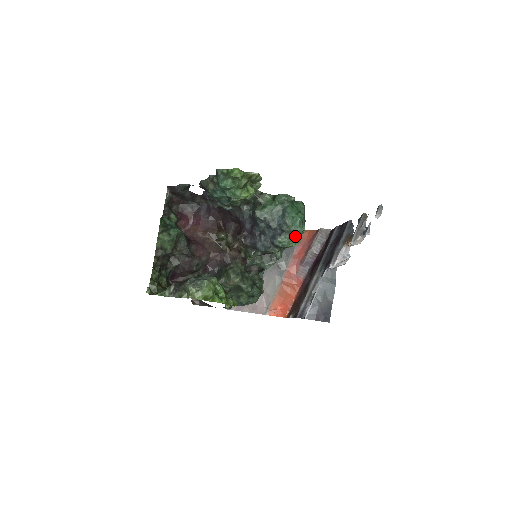
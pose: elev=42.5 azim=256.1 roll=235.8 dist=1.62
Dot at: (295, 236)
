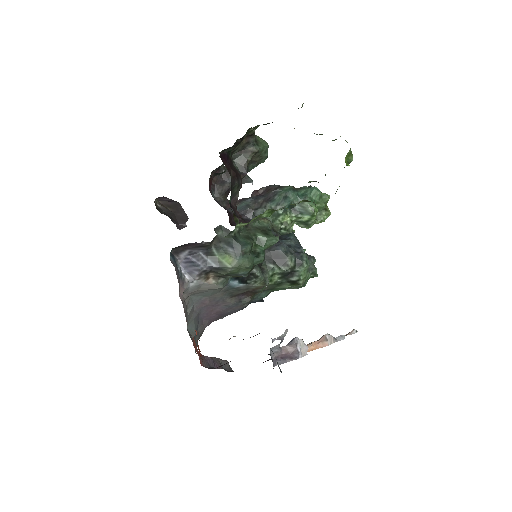
Dot at: (309, 273)
